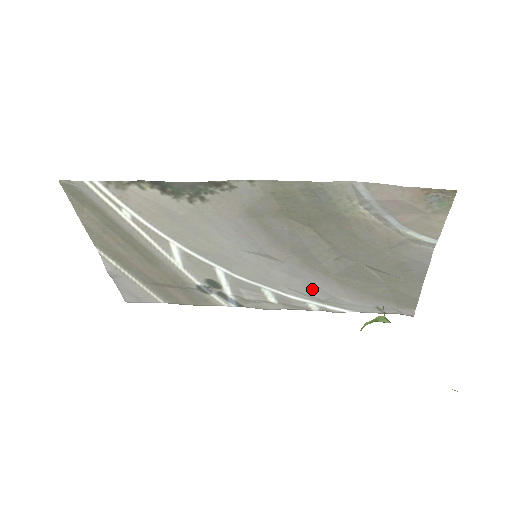
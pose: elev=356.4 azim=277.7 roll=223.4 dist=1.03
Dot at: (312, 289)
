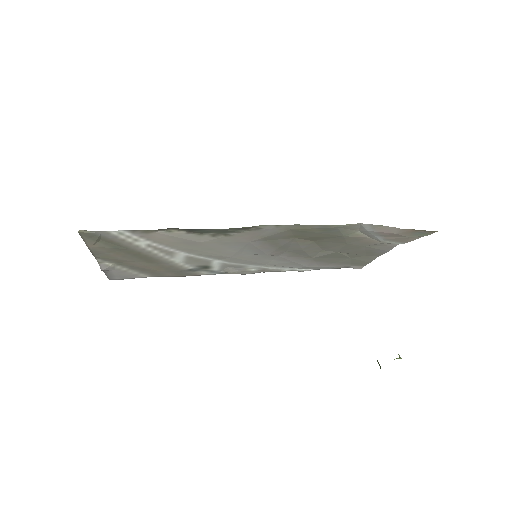
Dot at: (292, 265)
